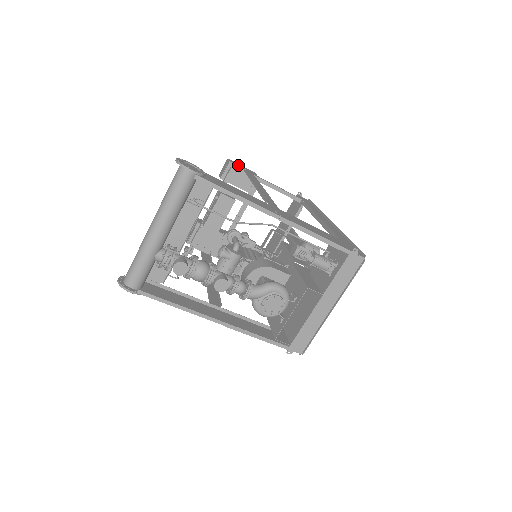
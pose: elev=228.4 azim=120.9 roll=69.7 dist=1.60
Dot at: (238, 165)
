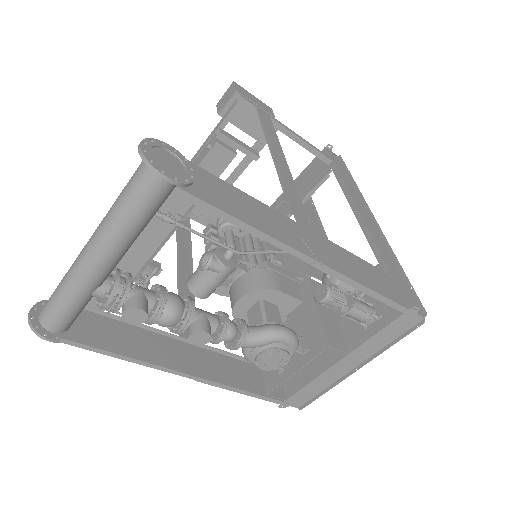
Dot at: (248, 97)
